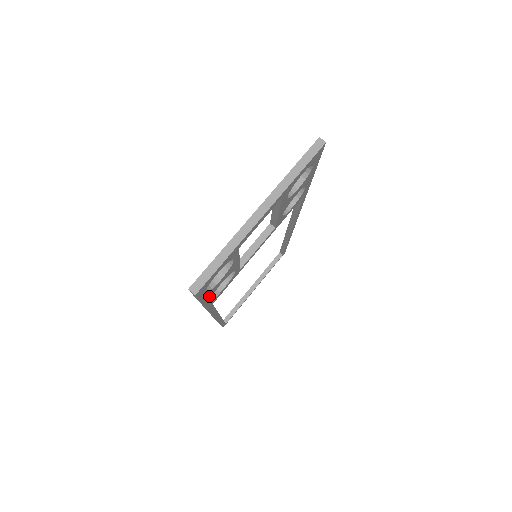
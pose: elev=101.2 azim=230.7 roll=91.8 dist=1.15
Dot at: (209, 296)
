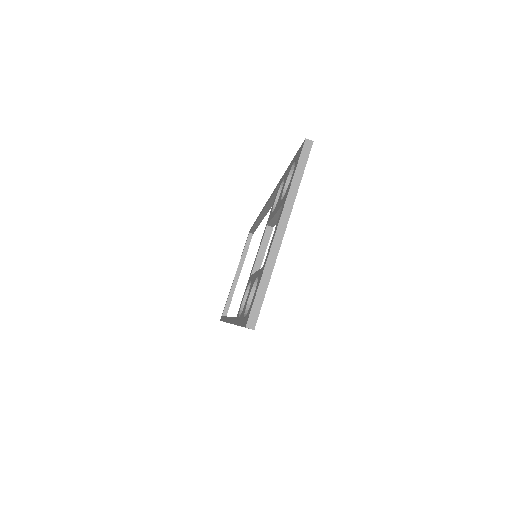
Dot at: occluded
